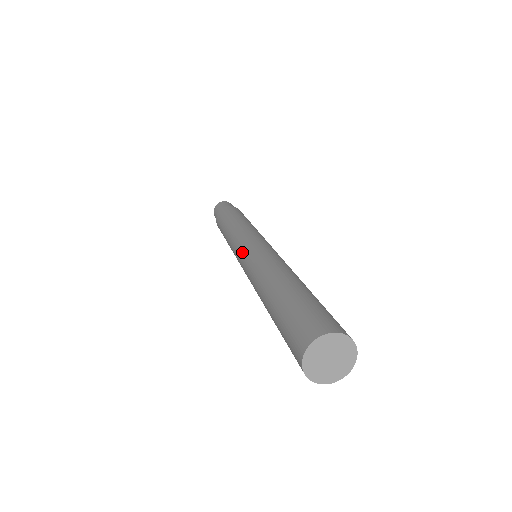
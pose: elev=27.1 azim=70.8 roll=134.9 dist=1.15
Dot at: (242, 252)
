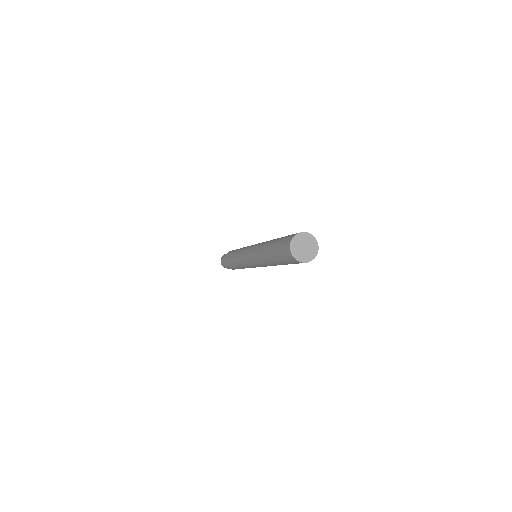
Dot at: (251, 246)
